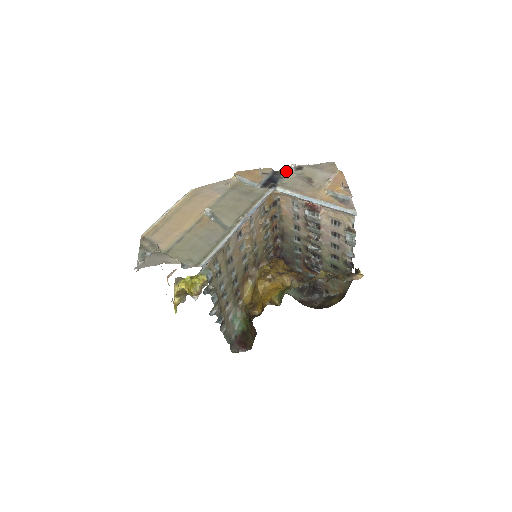
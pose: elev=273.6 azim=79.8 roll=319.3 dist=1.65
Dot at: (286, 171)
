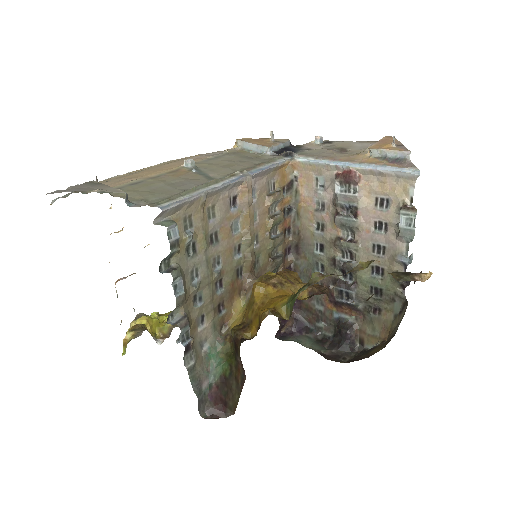
Dot at: (309, 144)
